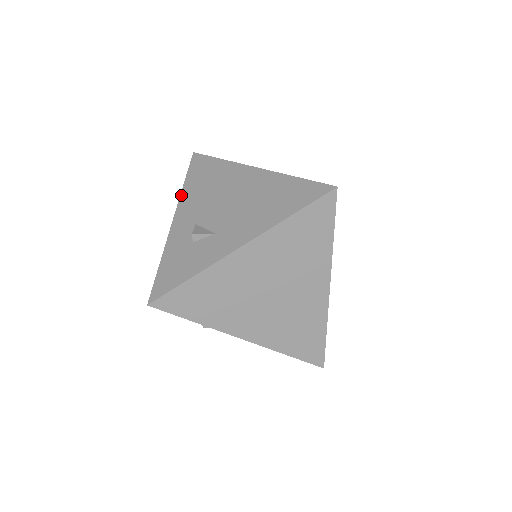
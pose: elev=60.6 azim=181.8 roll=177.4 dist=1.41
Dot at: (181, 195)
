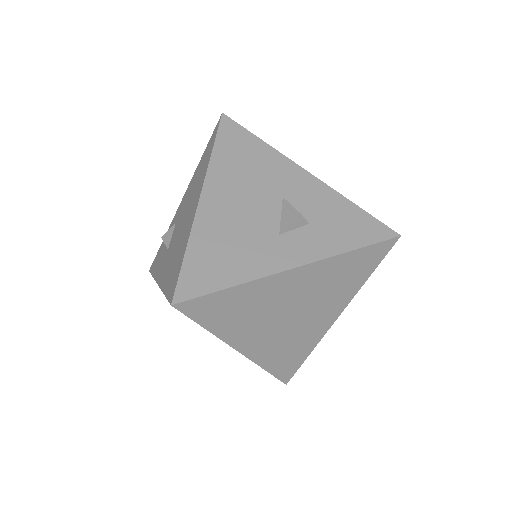
Dot at: (194, 173)
